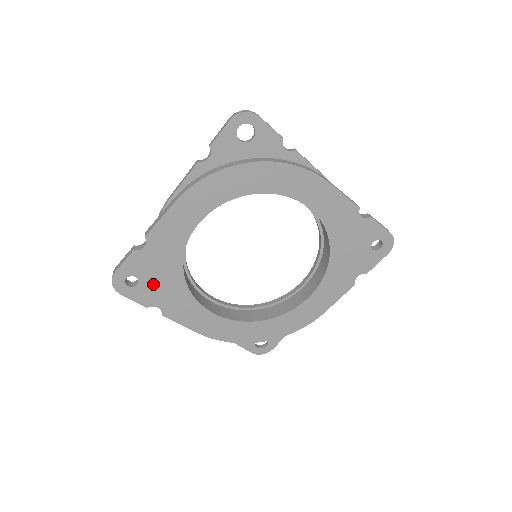
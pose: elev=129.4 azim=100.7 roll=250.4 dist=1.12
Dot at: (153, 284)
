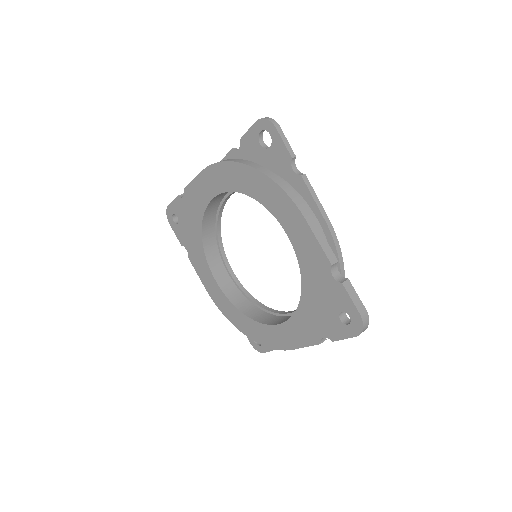
Dot at: (186, 229)
